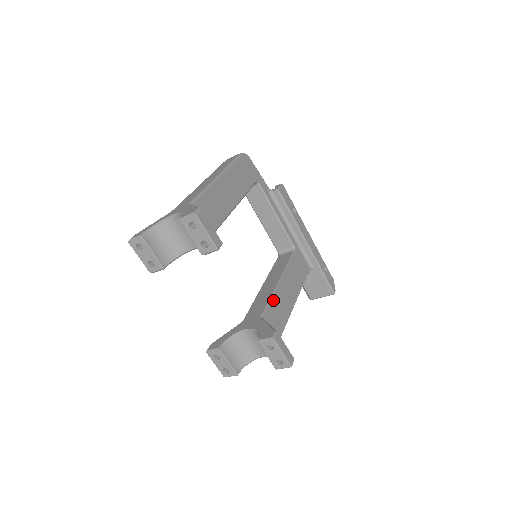
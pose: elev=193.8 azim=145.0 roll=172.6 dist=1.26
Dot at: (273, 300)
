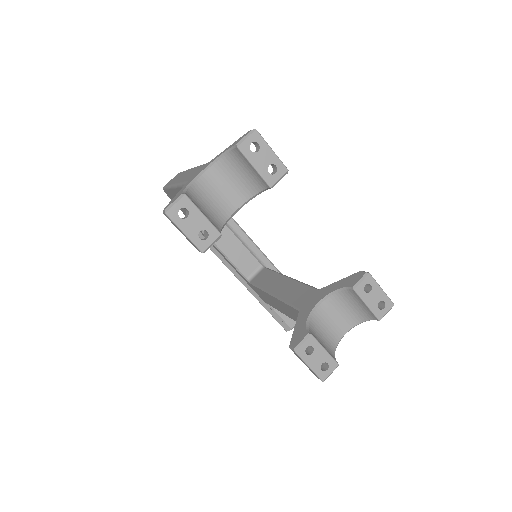
Dot at: occluded
